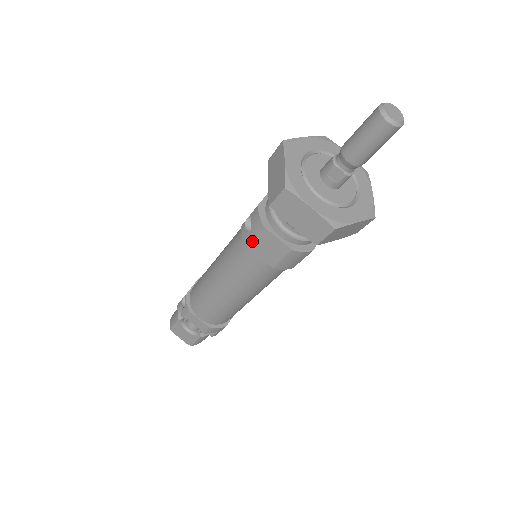
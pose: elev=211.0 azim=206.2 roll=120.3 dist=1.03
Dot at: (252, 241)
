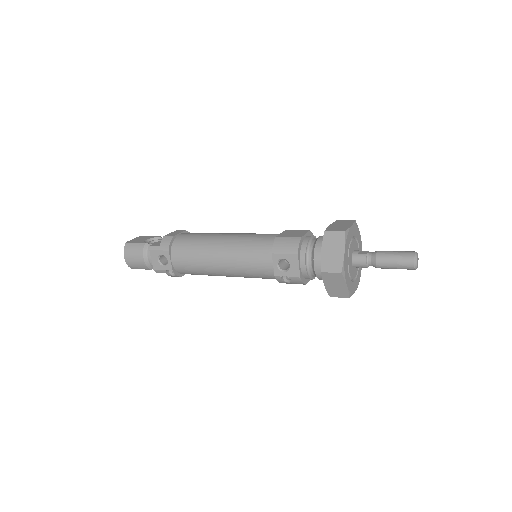
Dot at: occluded
